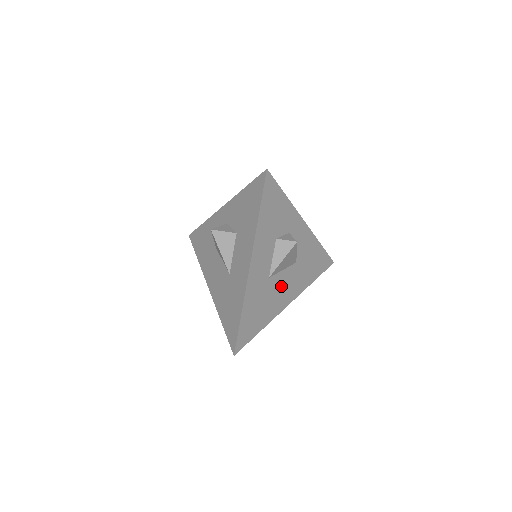
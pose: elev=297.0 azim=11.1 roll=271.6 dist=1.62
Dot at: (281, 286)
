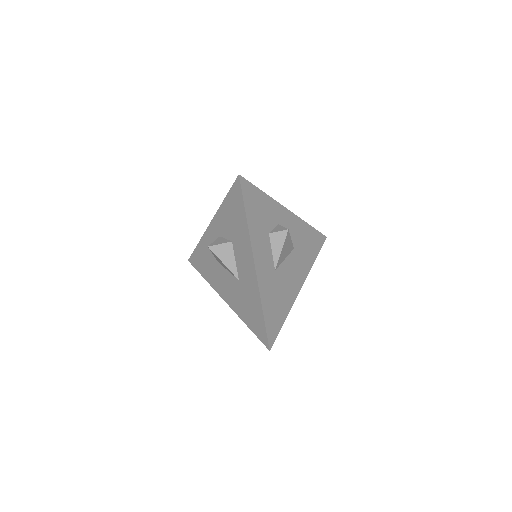
Dot at: (288, 274)
